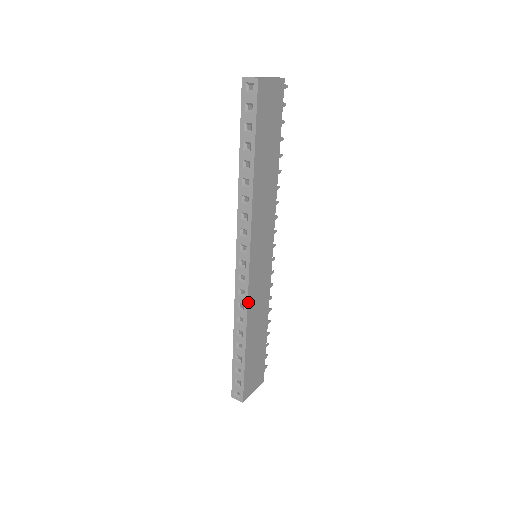
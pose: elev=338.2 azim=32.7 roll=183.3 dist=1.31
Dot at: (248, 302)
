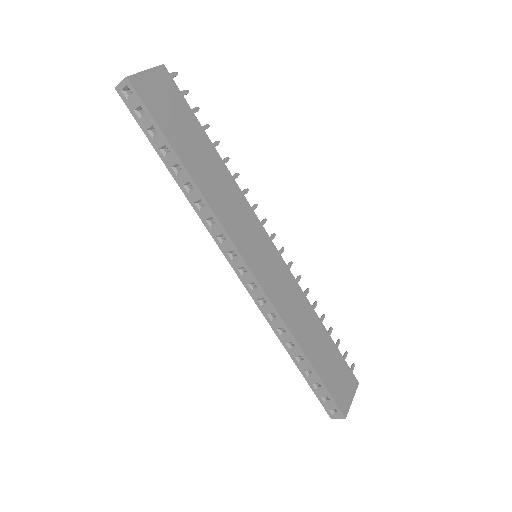
Dot at: (275, 307)
